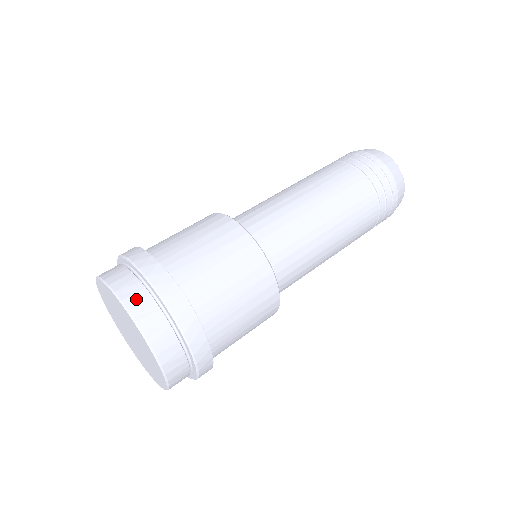
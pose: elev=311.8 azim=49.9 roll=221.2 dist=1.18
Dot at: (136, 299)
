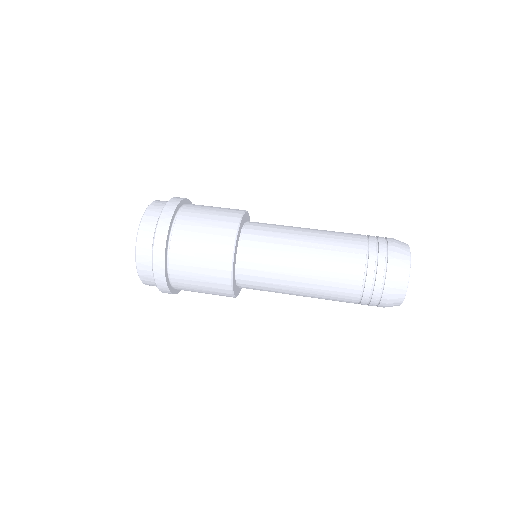
Dot at: (145, 235)
